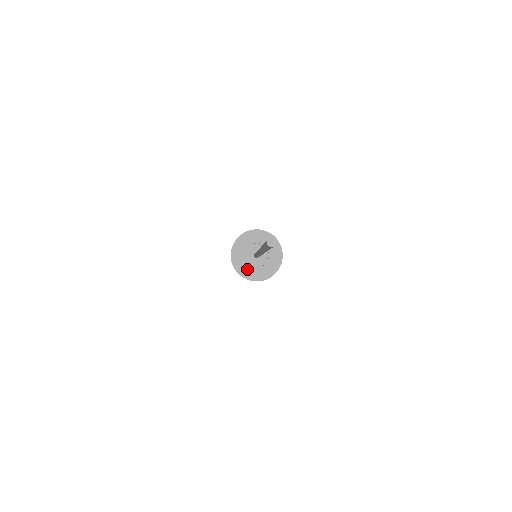
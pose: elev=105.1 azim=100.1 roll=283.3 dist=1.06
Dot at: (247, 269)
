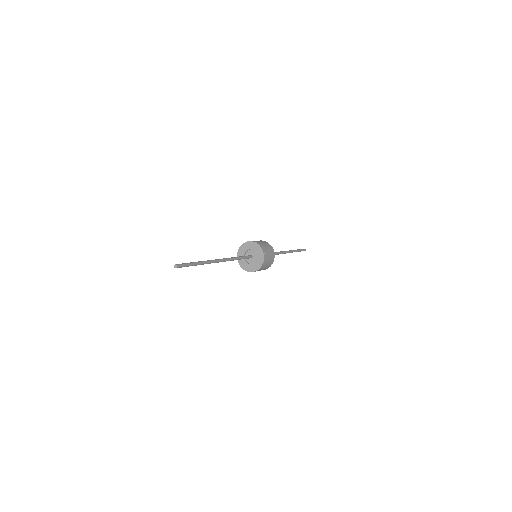
Dot at: (250, 267)
